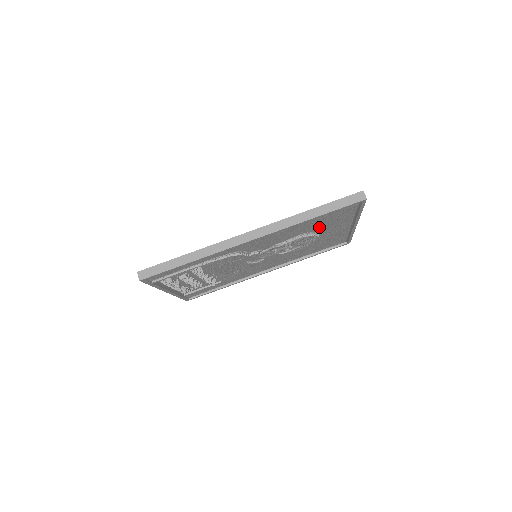
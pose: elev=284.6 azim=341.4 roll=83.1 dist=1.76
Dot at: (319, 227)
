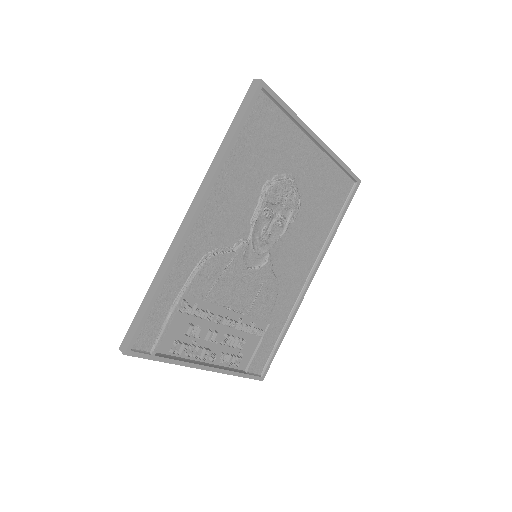
Dot at: (272, 164)
